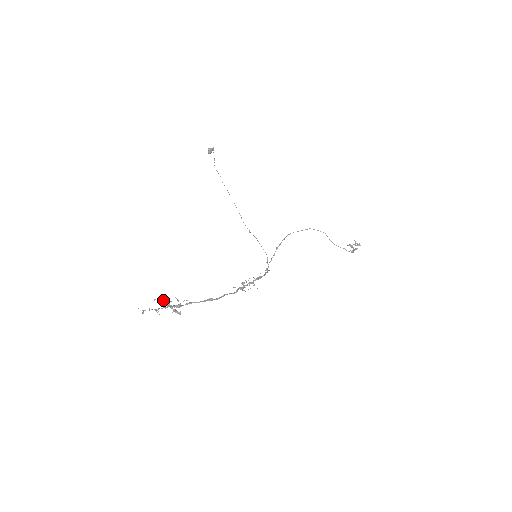
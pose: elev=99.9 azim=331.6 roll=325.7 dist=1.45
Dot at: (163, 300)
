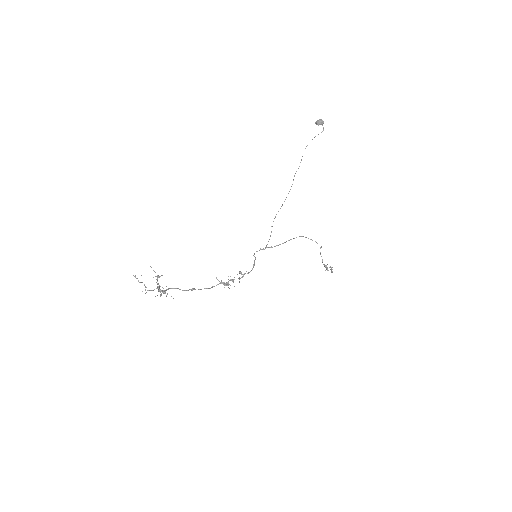
Dot at: (157, 278)
